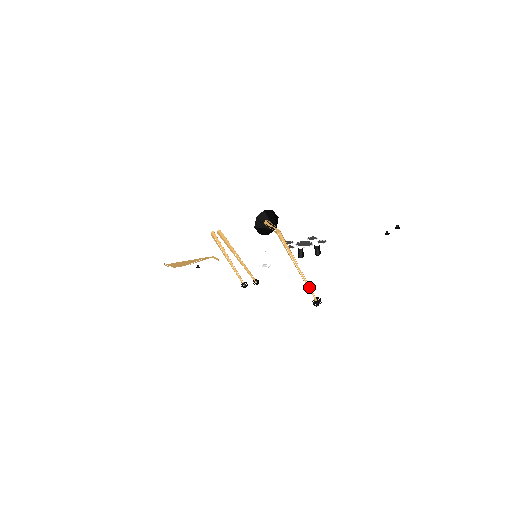
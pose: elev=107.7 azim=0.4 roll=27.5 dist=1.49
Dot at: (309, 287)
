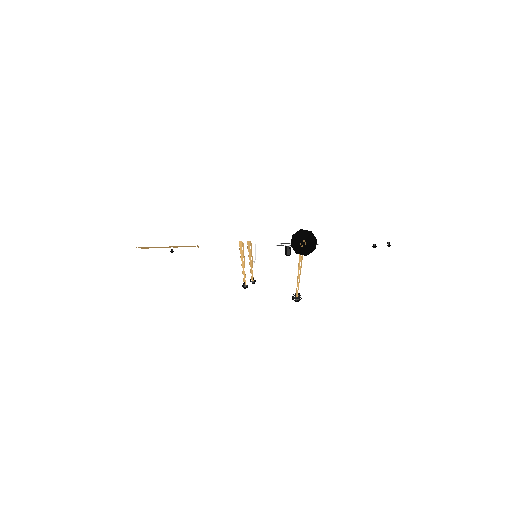
Dot at: (297, 286)
